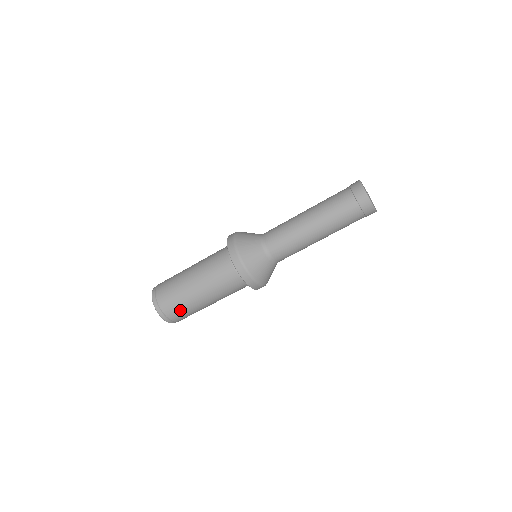
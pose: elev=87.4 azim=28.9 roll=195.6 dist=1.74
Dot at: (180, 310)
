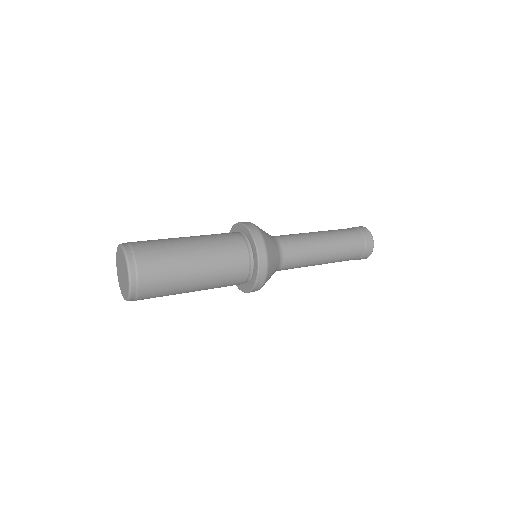
Dot at: (161, 275)
